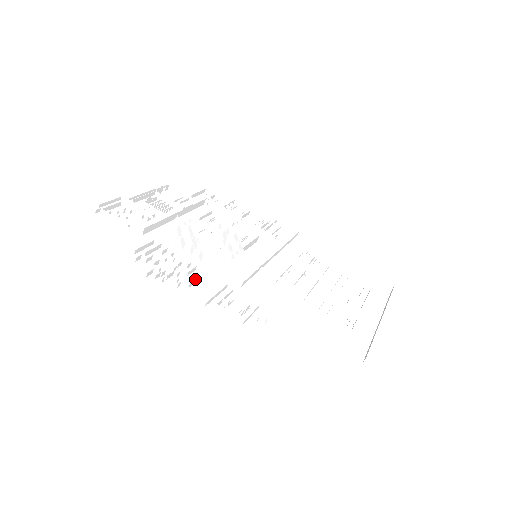
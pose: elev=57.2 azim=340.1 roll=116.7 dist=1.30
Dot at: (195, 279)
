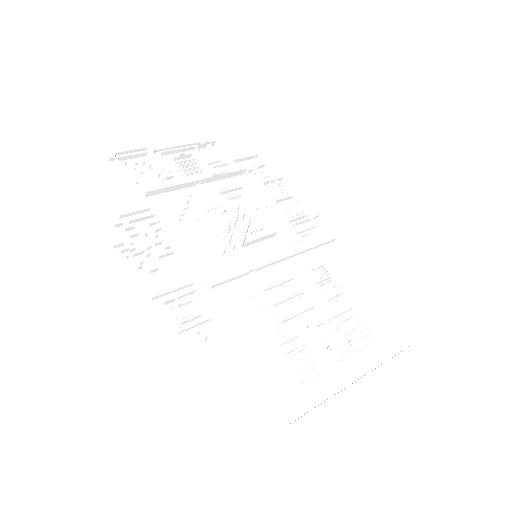
Dot at: (163, 266)
